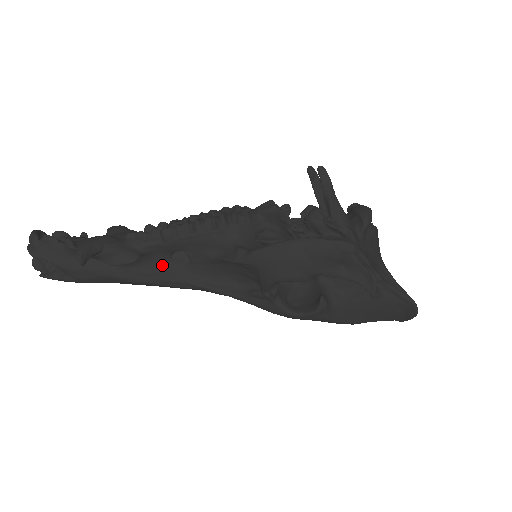
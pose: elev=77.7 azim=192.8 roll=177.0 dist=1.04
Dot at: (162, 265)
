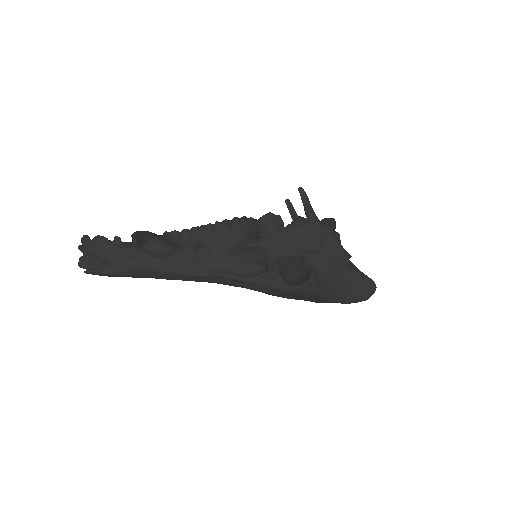
Dot at: (189, 258)
